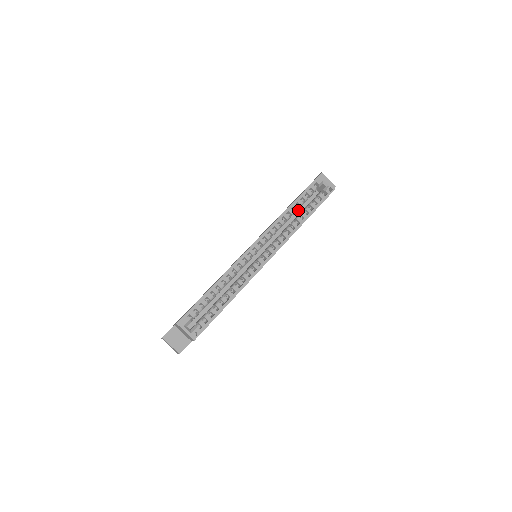
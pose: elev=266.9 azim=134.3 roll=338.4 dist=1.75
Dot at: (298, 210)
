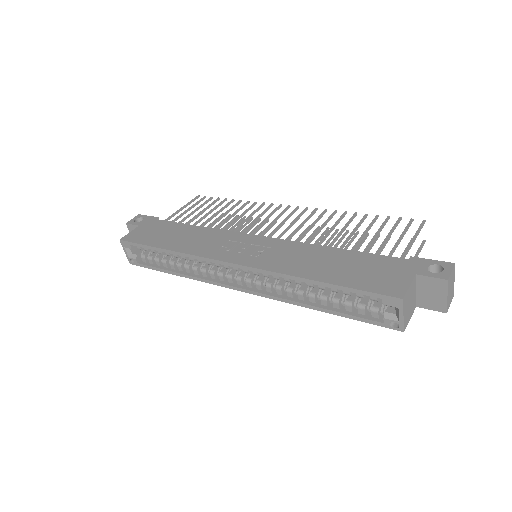
Dot at: occluded
